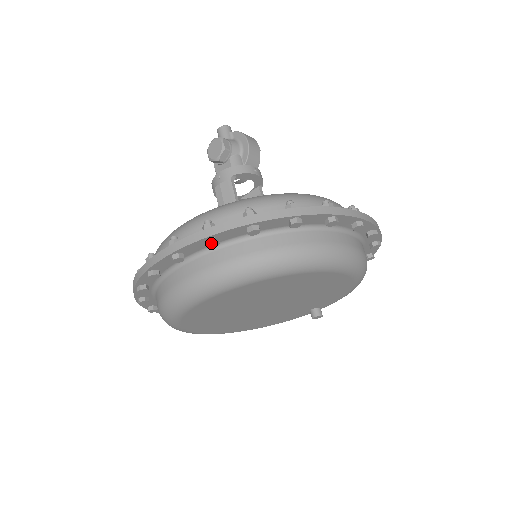
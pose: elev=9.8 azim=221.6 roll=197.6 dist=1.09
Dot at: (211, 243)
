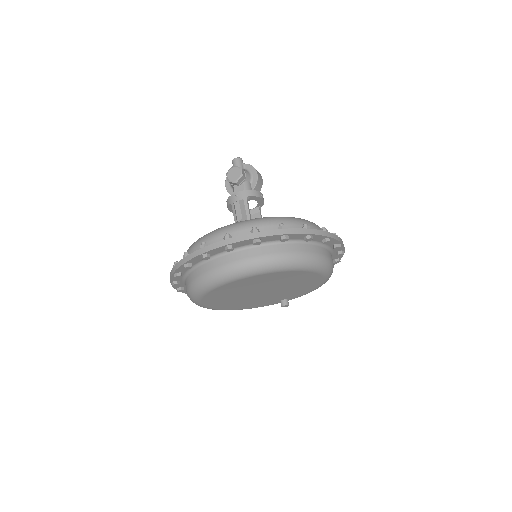
Dot at: (258, 242)
